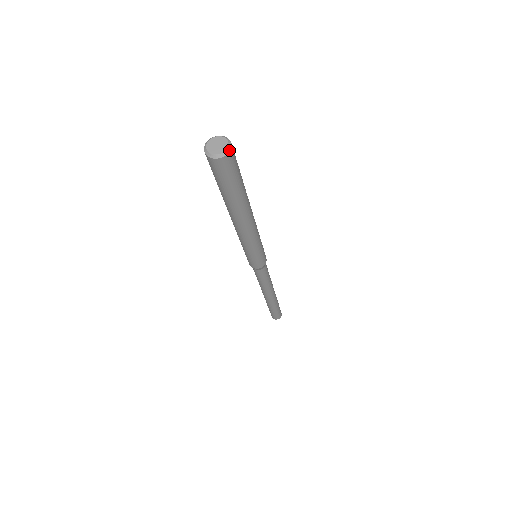
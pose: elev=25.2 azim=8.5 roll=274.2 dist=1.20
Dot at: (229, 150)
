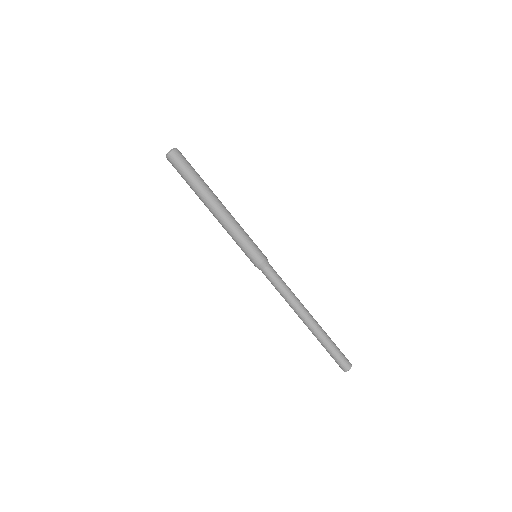
Dot at: (176, 148)
